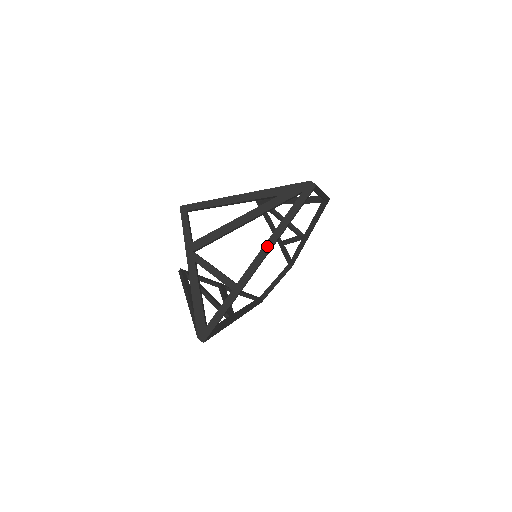
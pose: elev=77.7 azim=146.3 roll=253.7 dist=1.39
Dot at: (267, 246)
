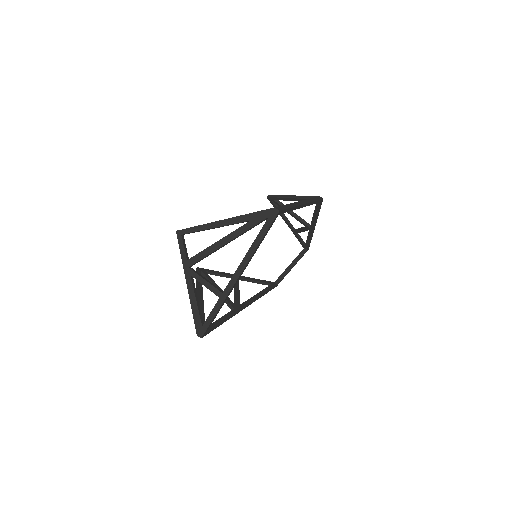
Dot at: (244, 262)
